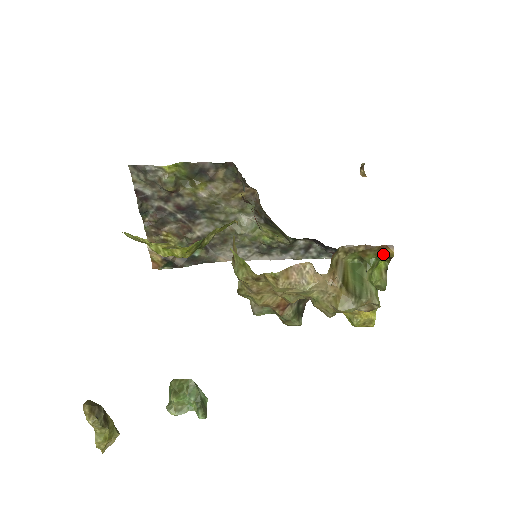
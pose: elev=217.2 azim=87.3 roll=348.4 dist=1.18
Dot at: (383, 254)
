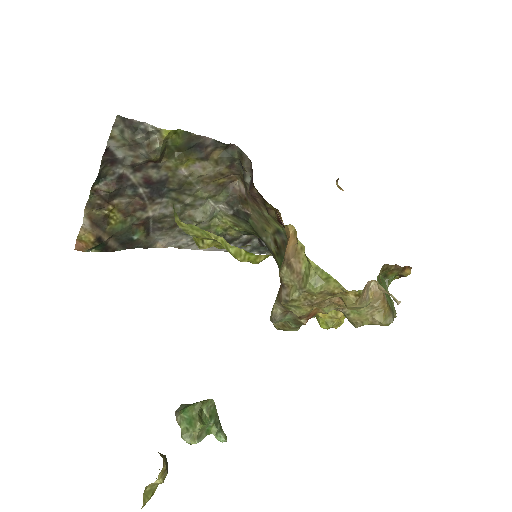
Dot at: (401, 273)
